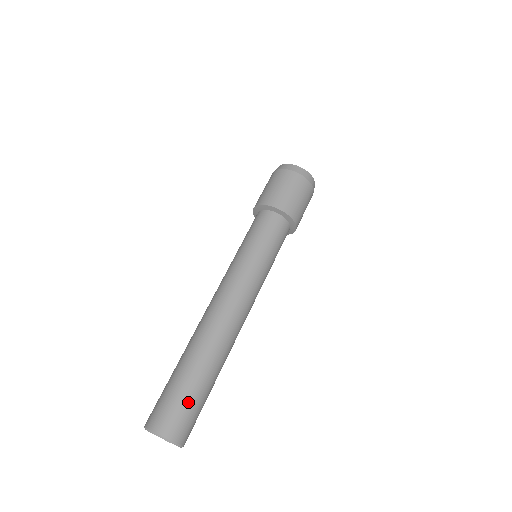
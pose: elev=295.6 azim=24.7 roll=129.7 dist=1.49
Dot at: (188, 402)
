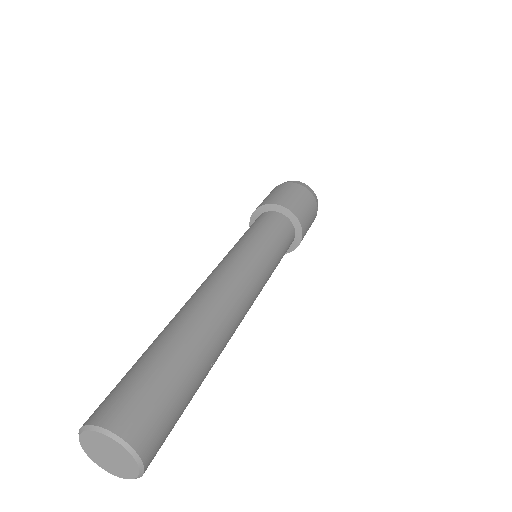
Dot at: (139, 376)
